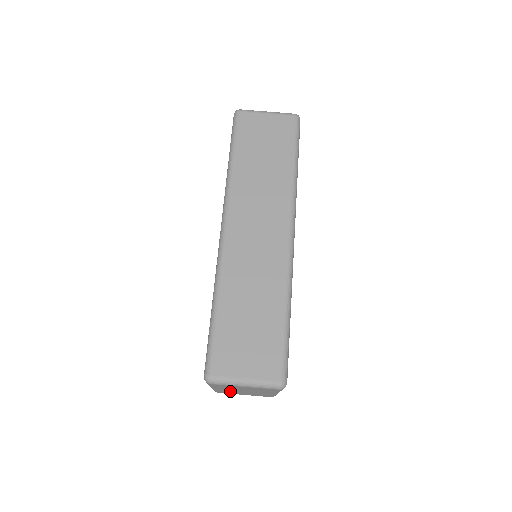
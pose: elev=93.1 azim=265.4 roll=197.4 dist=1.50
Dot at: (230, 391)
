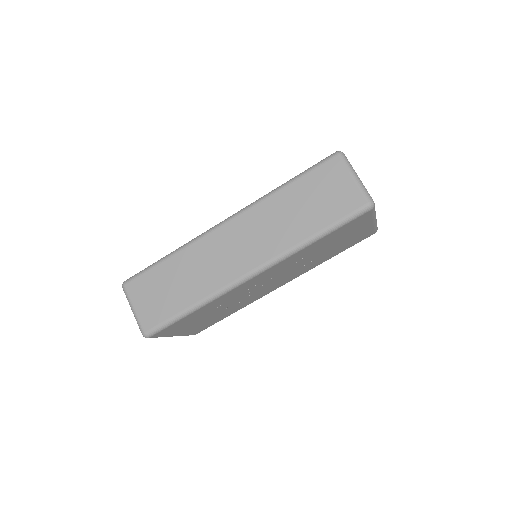
Dot at: occluded
